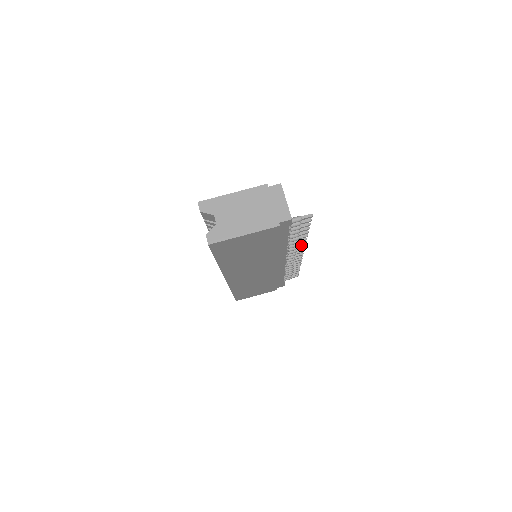
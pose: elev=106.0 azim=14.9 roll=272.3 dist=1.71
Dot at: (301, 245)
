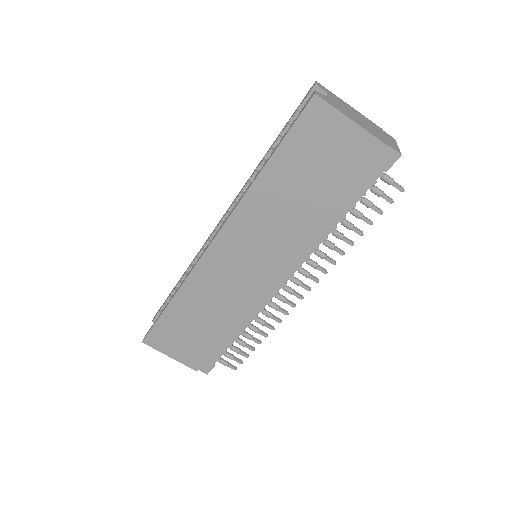
Dot at: (323, 268)
